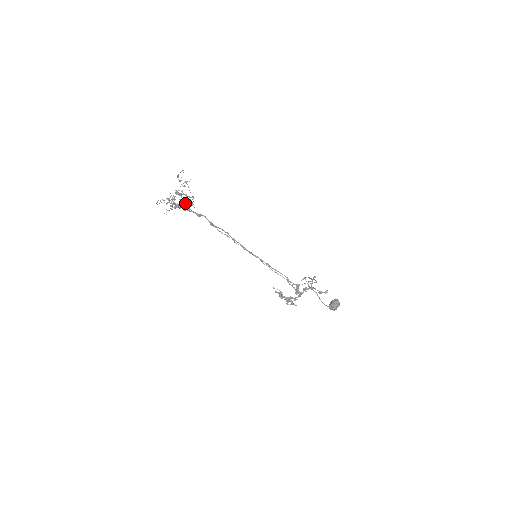
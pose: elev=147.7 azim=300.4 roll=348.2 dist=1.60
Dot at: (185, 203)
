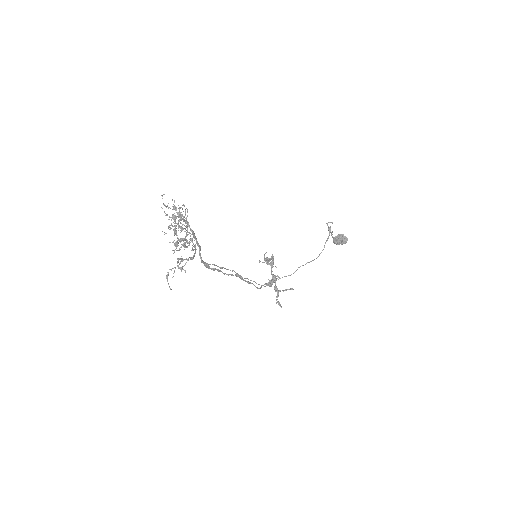
Dot at: occluded
